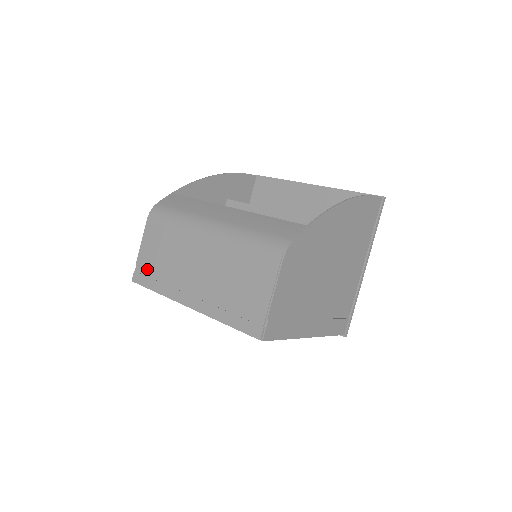
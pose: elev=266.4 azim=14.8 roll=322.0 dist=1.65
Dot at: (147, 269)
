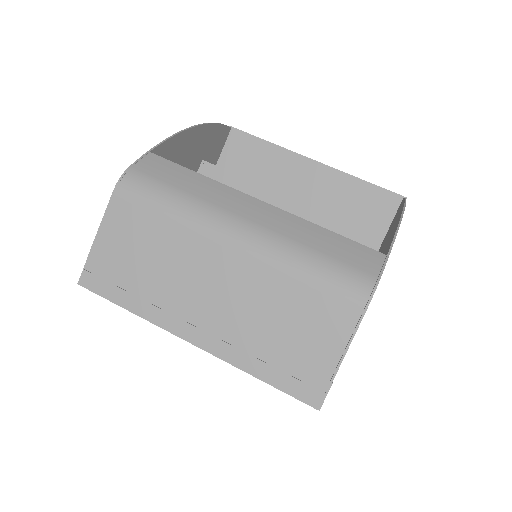
Dot at: (111, 272)
